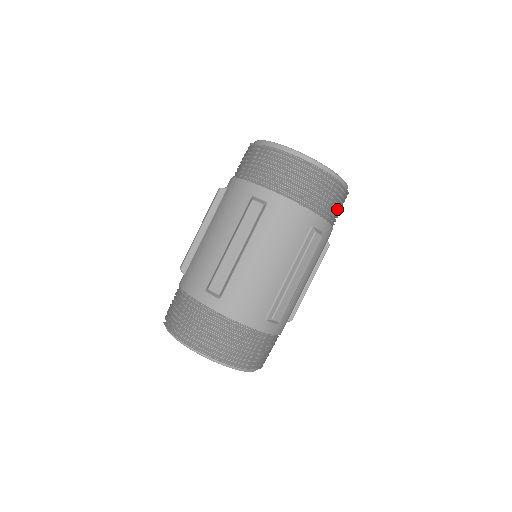
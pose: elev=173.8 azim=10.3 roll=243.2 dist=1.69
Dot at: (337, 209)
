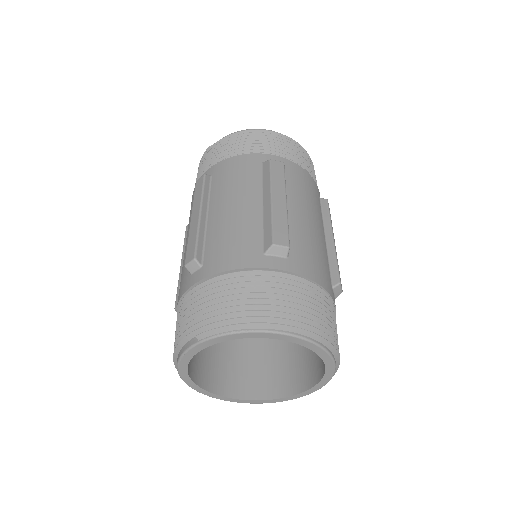
Dot at: occluded
